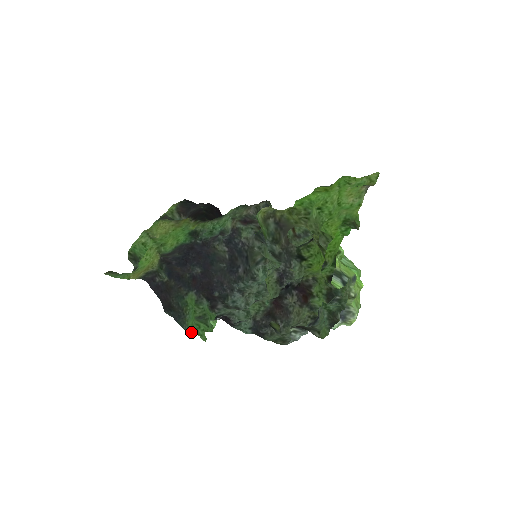
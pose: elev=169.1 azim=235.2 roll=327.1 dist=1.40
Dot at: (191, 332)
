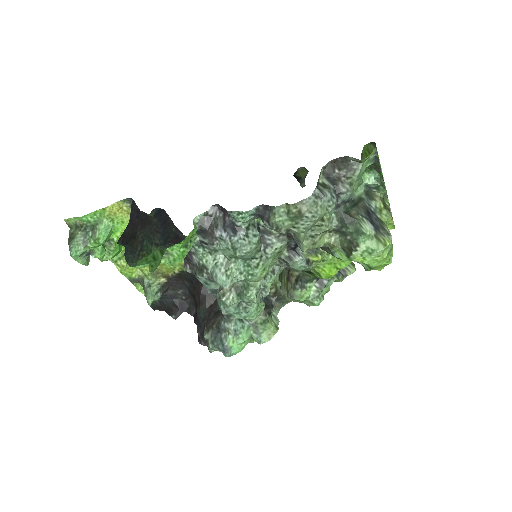
Dot at: (136, 267)
